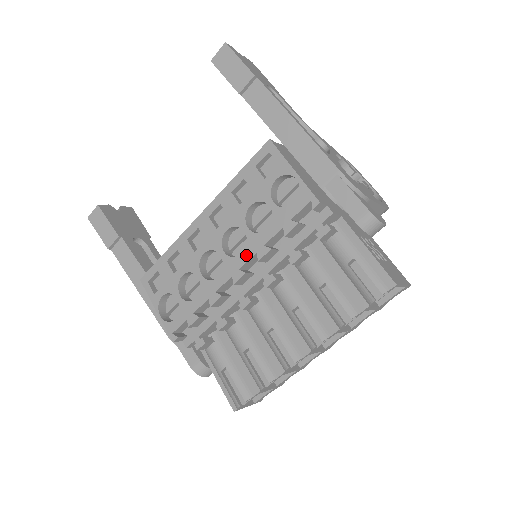
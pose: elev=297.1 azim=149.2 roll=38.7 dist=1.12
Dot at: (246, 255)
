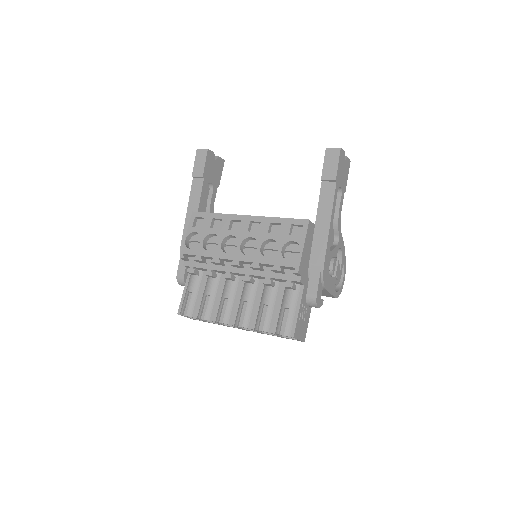
Dot at: (248, 258)
